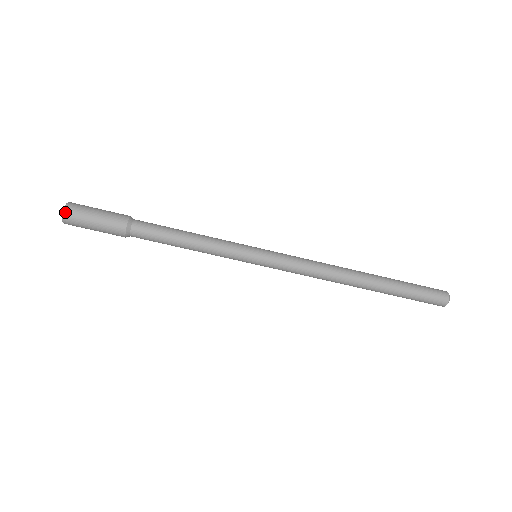
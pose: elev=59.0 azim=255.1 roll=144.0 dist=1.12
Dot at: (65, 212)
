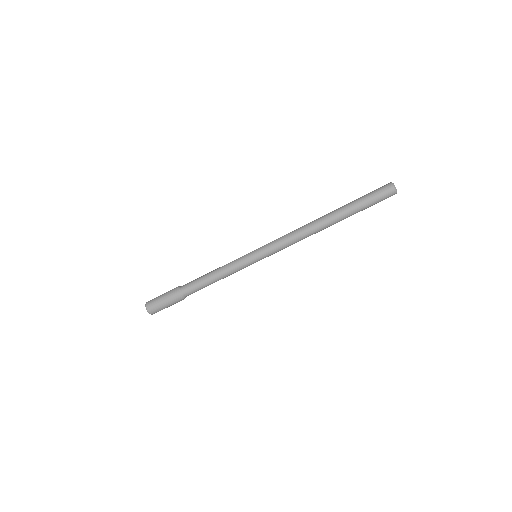
Dot at: (146, 305)
